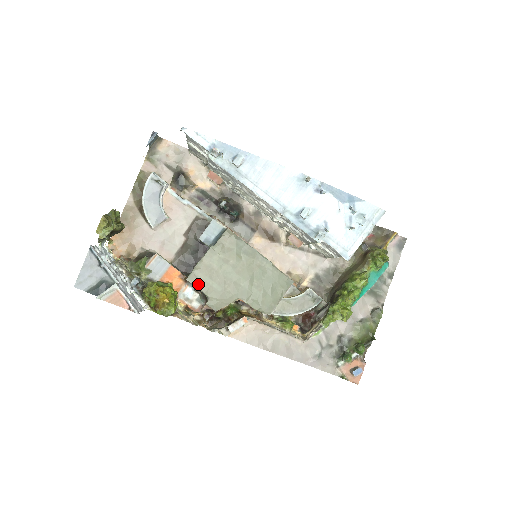
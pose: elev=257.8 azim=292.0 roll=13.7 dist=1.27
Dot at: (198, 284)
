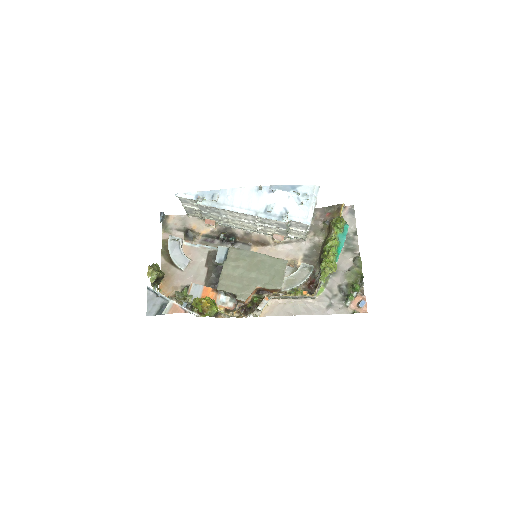
Dot at: (226, 289)
